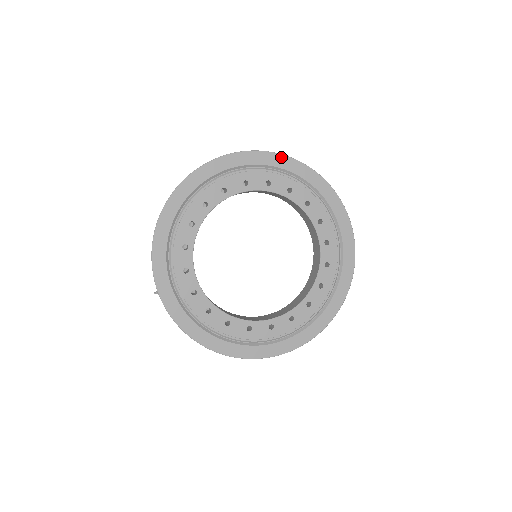
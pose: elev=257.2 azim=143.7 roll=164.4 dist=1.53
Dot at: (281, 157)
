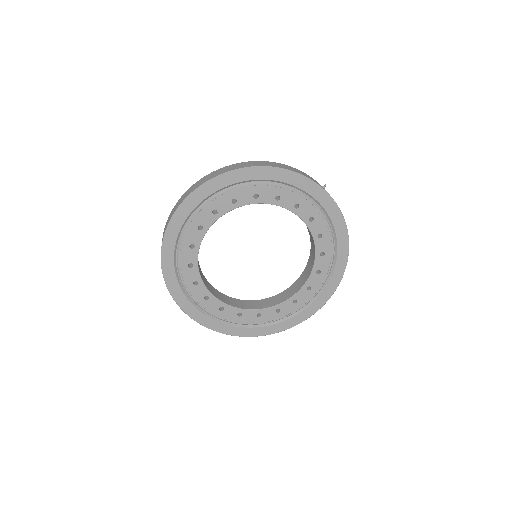
Dot at: (233, 173)
